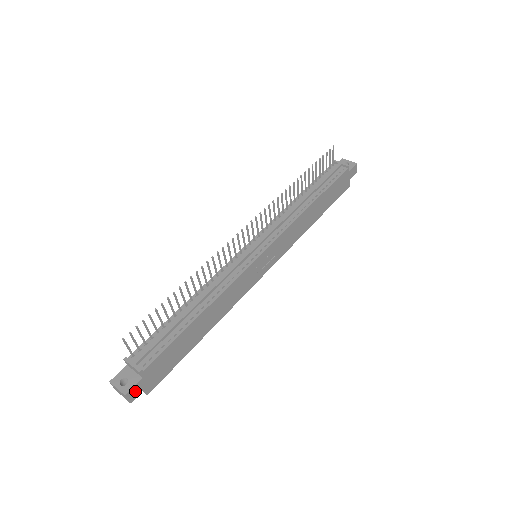
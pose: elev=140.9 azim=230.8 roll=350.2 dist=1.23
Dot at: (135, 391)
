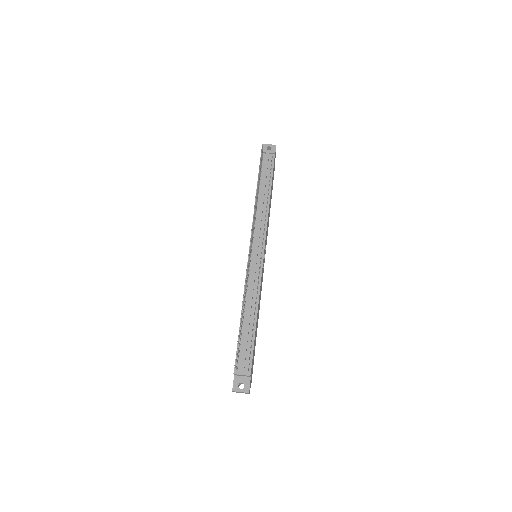
Dot at: (250, 386)
